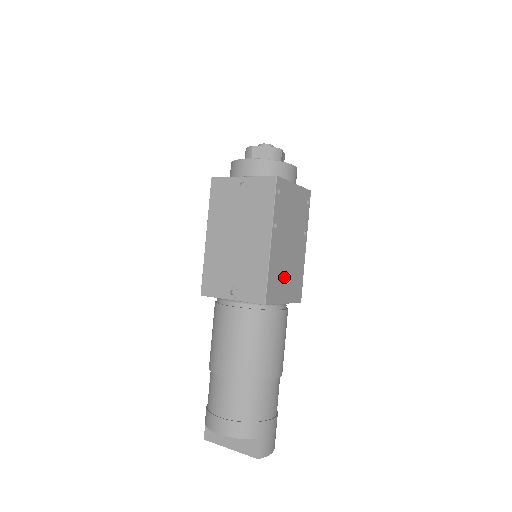
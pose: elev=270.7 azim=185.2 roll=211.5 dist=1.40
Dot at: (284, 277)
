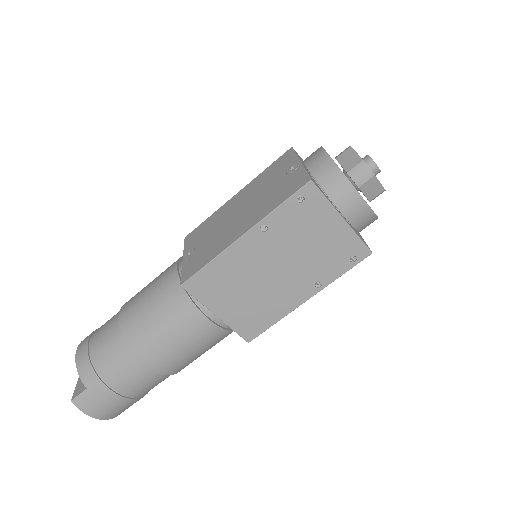
Dot at: (237, 291)
